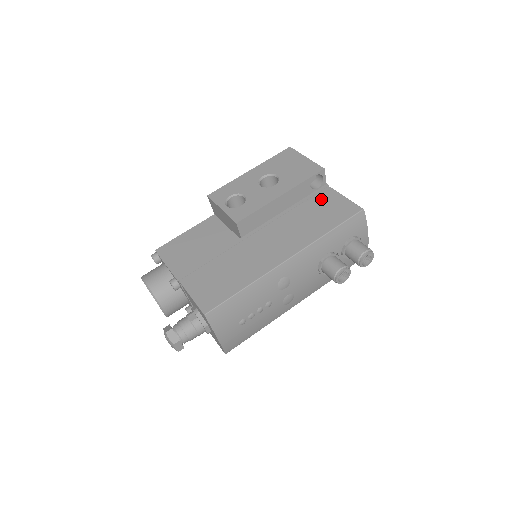
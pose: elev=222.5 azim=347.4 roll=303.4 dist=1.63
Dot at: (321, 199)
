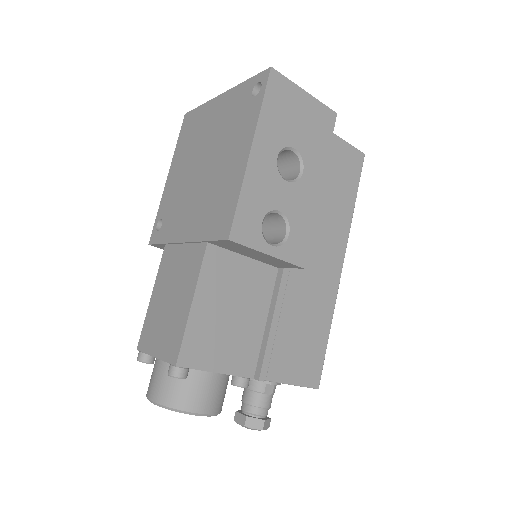
Dot at: occluded
